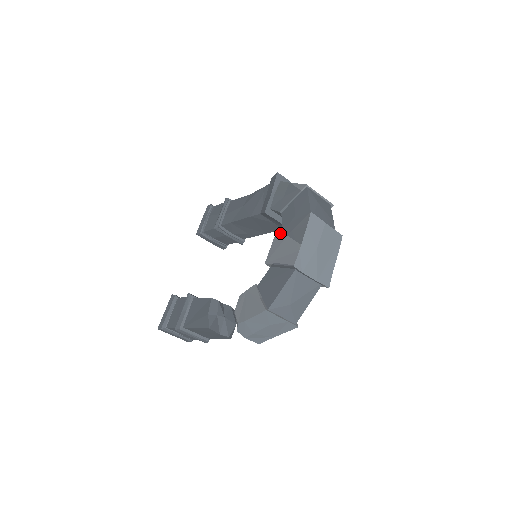
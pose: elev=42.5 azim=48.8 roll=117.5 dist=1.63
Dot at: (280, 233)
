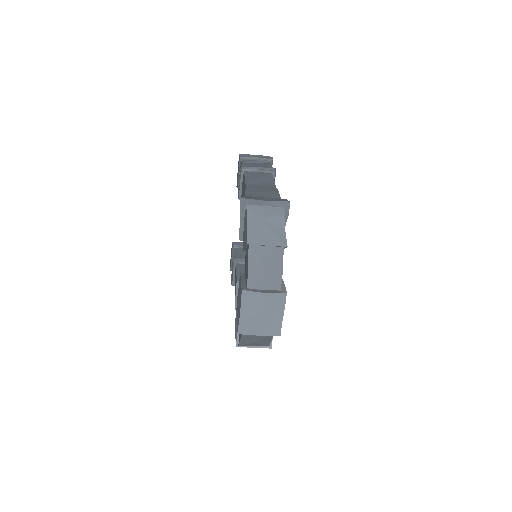
Dot at: (239, 282)
